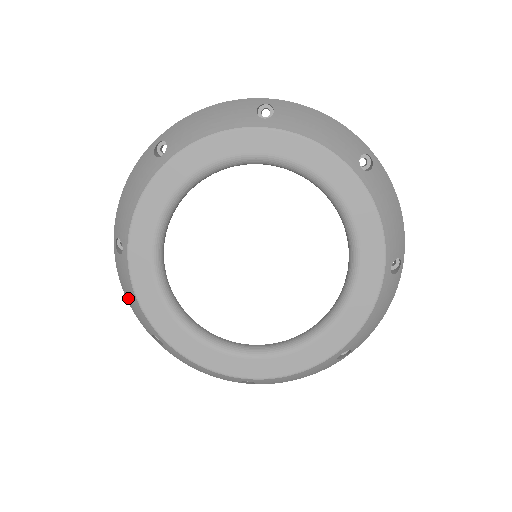
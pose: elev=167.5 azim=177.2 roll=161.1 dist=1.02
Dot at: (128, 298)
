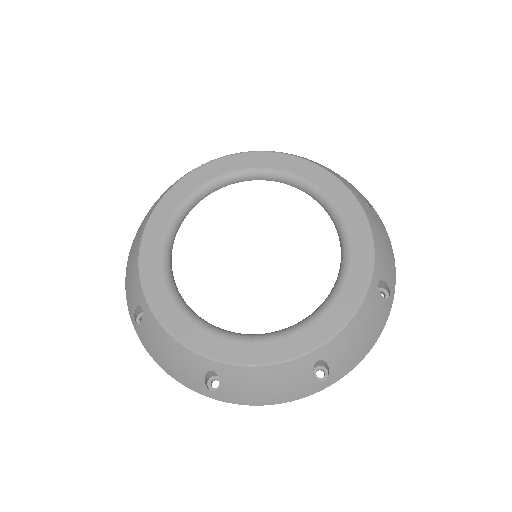
Dot at: (129, 273)
